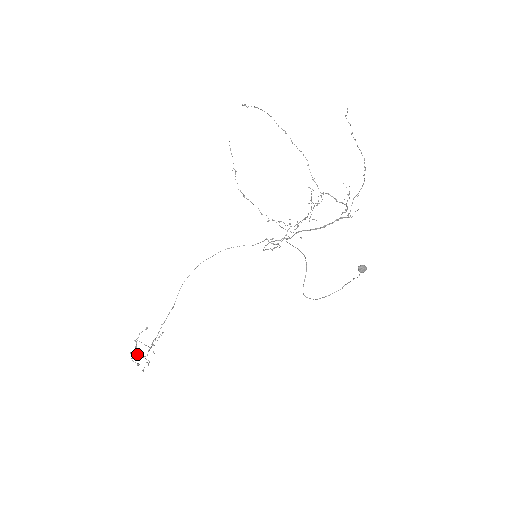
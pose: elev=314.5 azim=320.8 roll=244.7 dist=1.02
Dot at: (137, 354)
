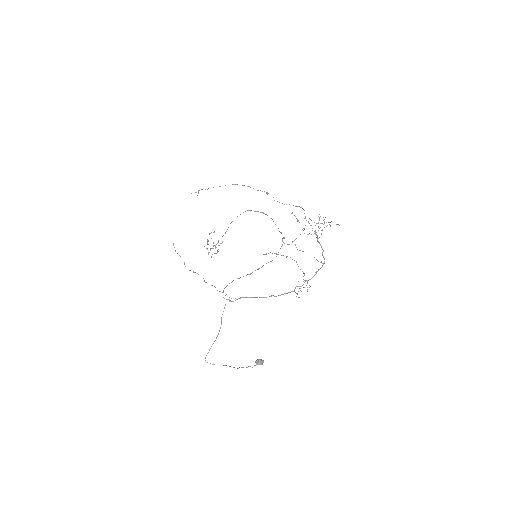
Dot at: occluded
